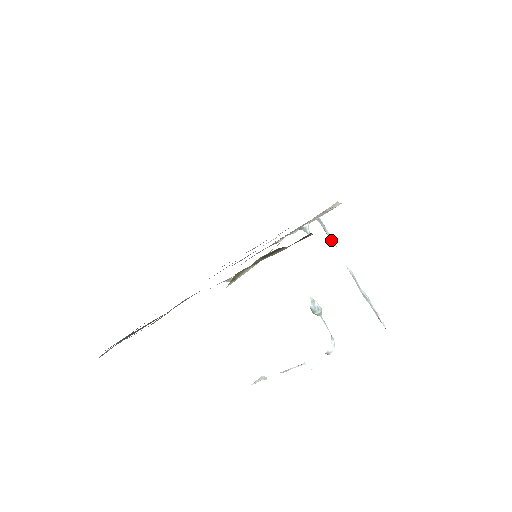
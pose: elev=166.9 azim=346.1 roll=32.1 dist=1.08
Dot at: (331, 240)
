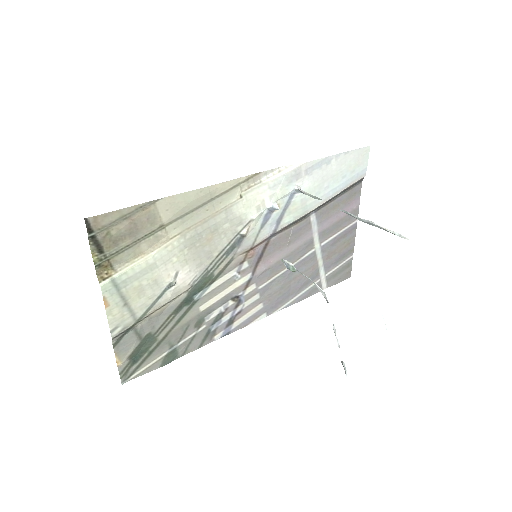
Dot at: (315, 198)
